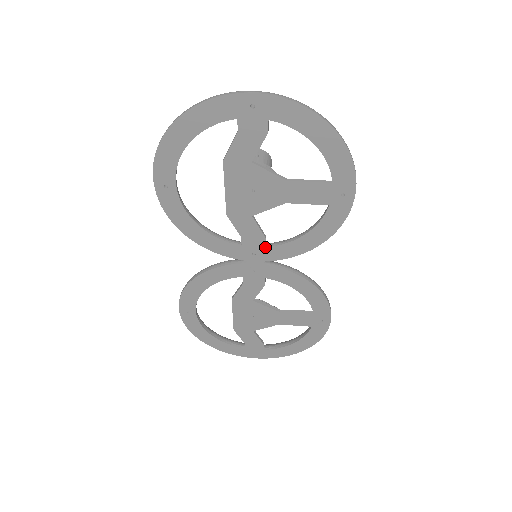
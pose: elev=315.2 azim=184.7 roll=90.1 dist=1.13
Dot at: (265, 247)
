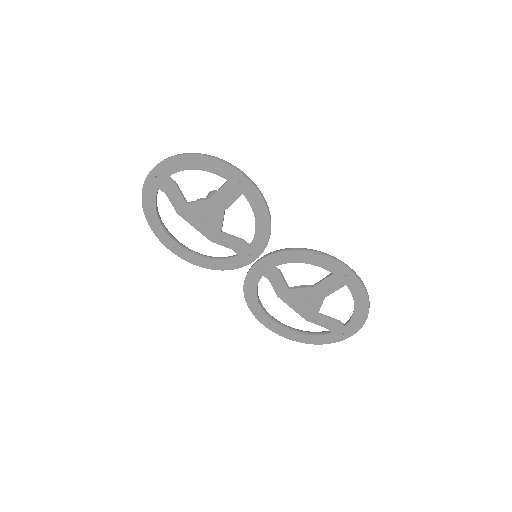
Dot at: (249, 246)
